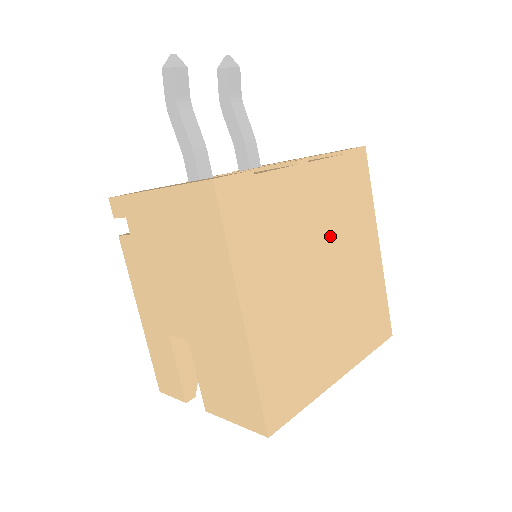
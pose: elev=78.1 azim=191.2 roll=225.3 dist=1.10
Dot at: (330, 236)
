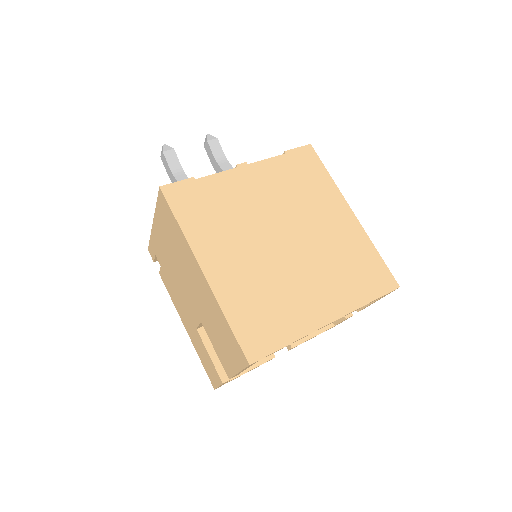
Dot at: (286, 211)
